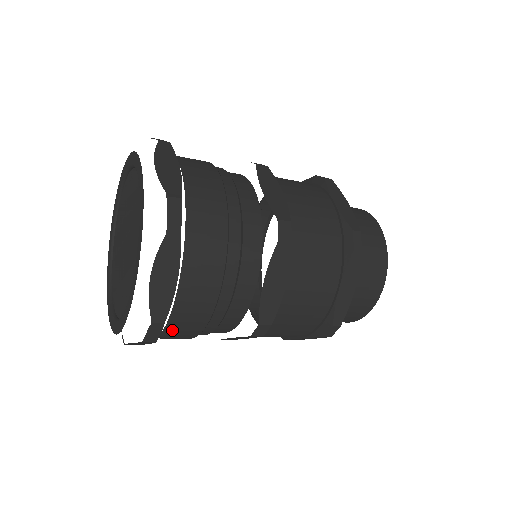
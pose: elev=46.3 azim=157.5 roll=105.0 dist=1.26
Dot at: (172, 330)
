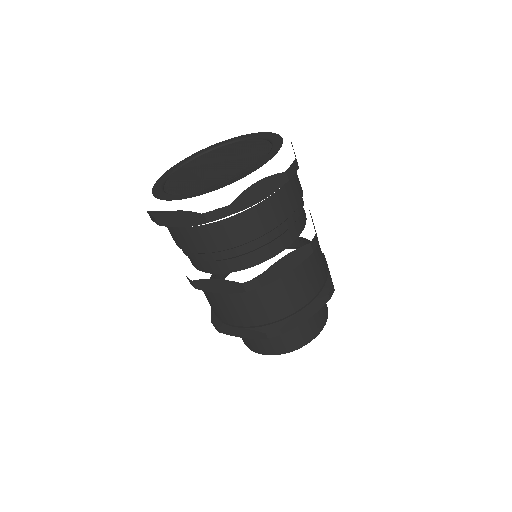
Dot at: (214, 229)
